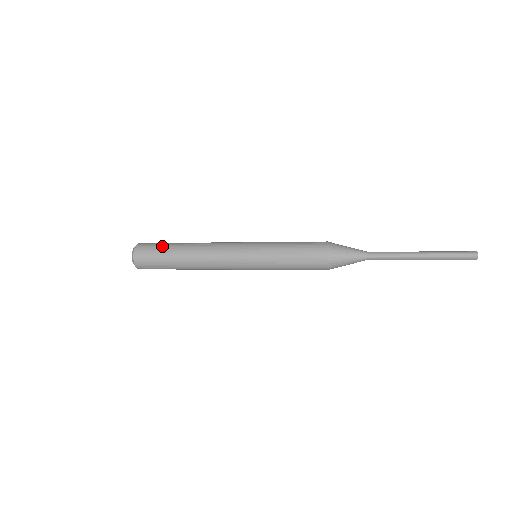
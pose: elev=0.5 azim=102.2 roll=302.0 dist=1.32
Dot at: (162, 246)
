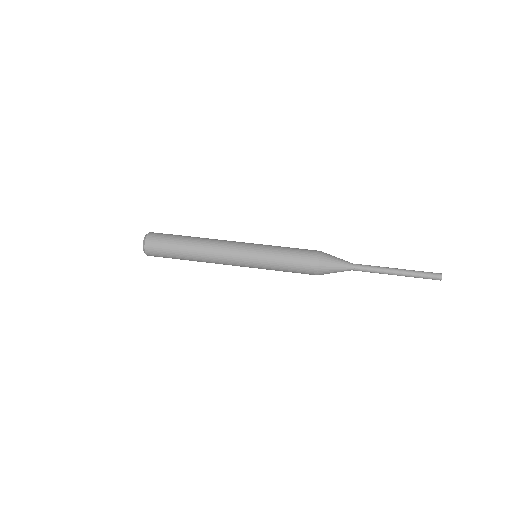
Dot at: (170, 246)
